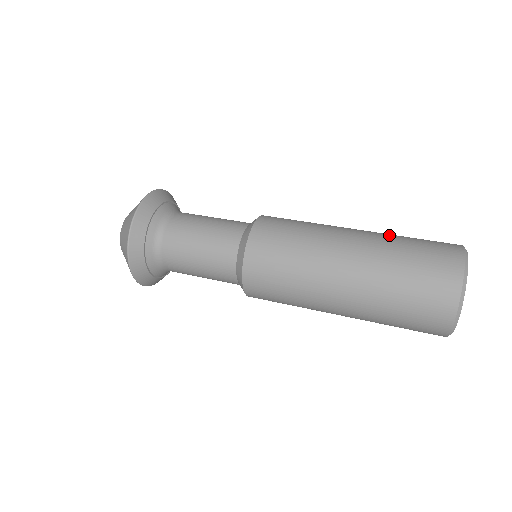
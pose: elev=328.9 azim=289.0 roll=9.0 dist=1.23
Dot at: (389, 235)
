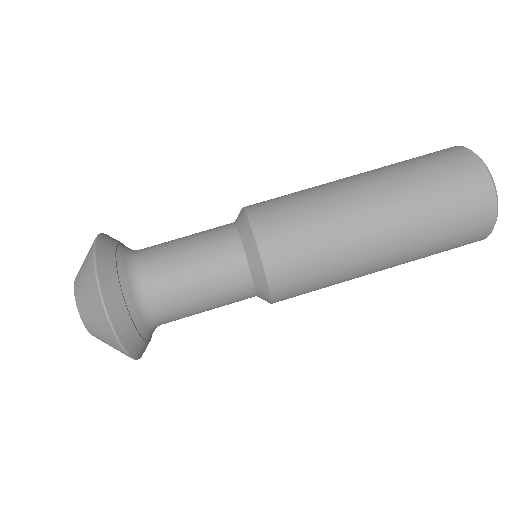
Dot at: (416, 207)
